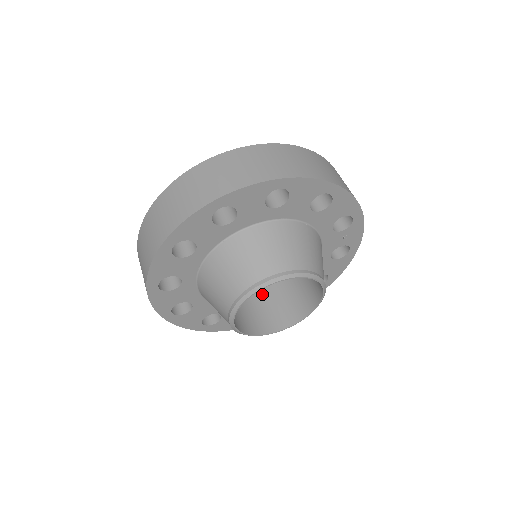
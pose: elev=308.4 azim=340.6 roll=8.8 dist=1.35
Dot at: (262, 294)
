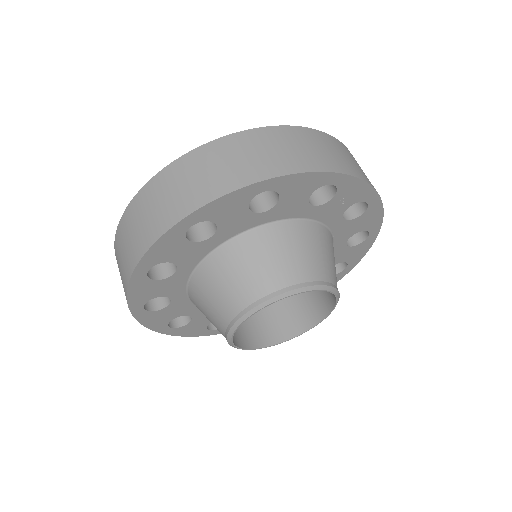
Dot at: occluded
